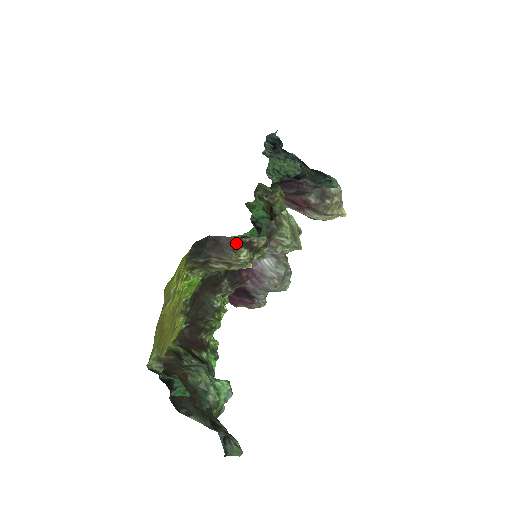
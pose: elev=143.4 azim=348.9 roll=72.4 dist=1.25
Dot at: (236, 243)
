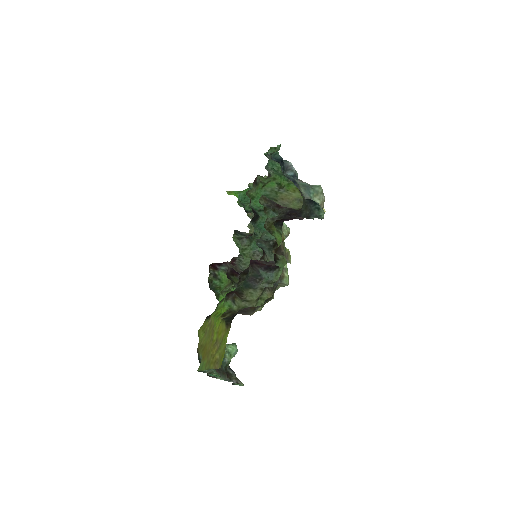
Dot at: (256, 308)
